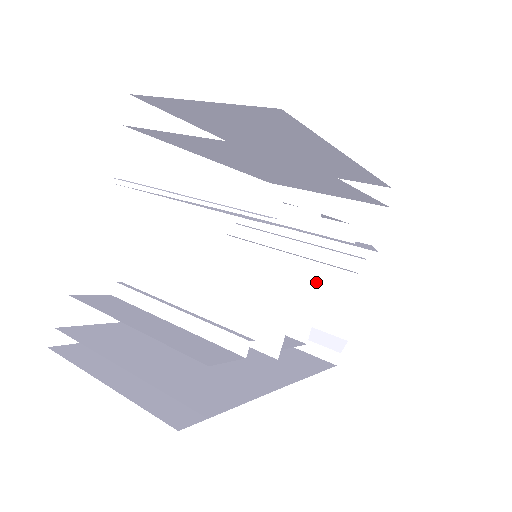
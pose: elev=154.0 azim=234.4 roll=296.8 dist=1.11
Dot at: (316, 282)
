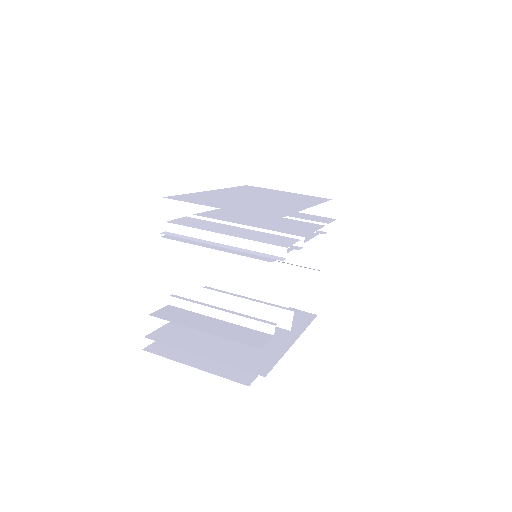
Dot at: (295, 259)
